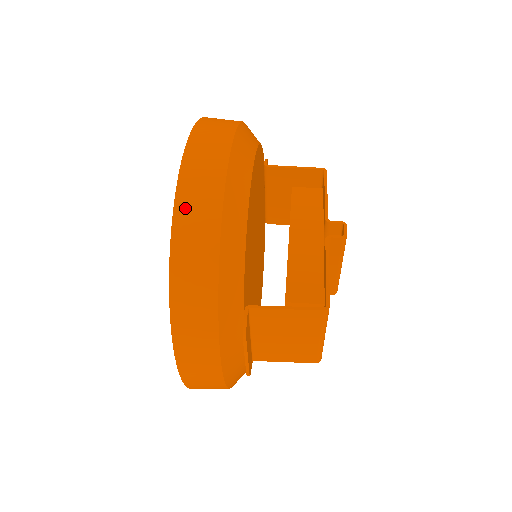
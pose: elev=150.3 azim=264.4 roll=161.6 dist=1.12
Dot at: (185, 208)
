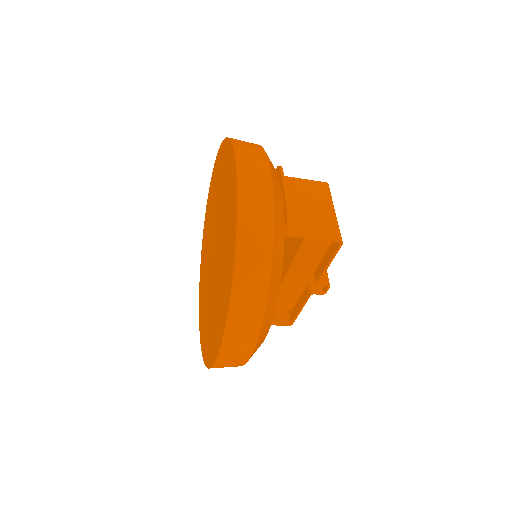
Dot at: occluded
